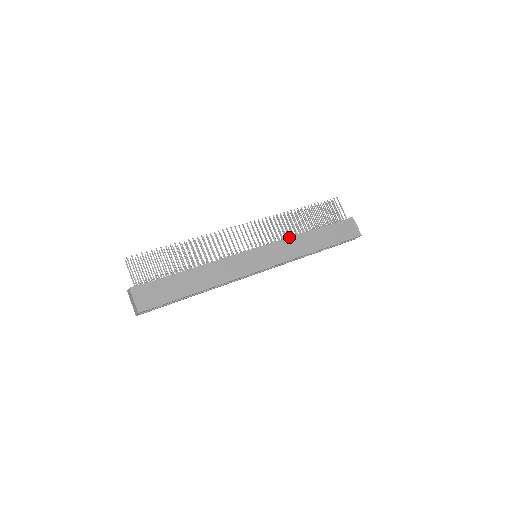
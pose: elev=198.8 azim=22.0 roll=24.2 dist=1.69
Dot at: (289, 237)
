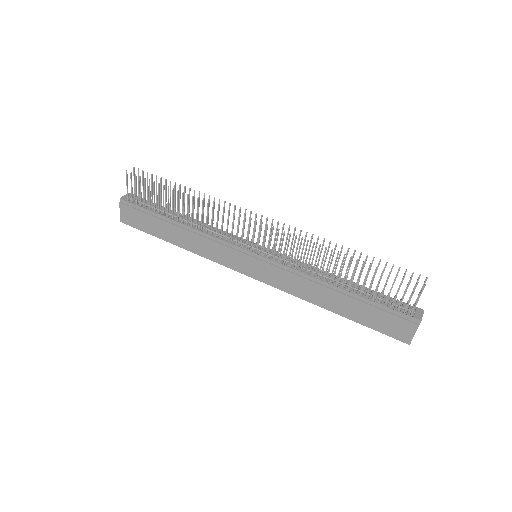
Dot at: (302, 272)
